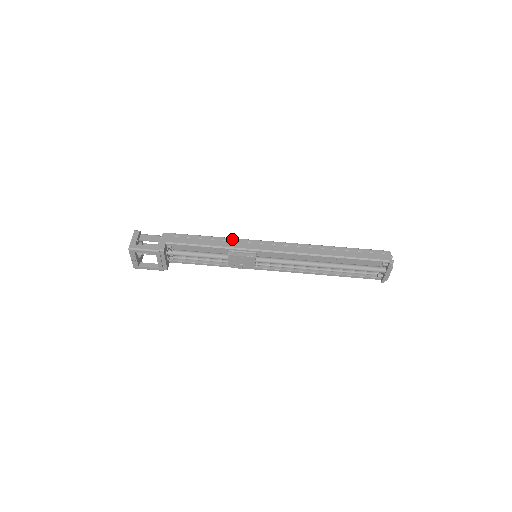
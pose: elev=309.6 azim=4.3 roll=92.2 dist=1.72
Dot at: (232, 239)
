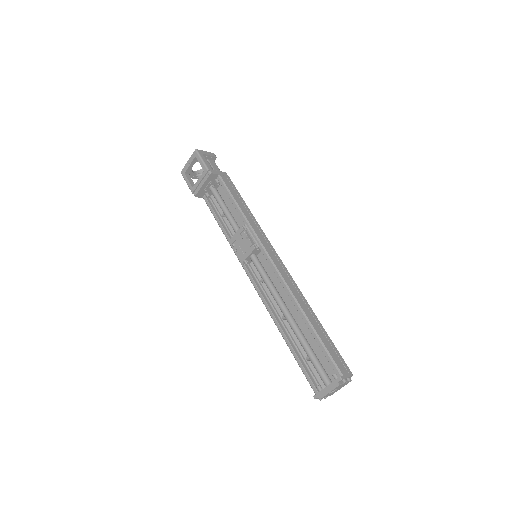
Dot at: (258, 224)
